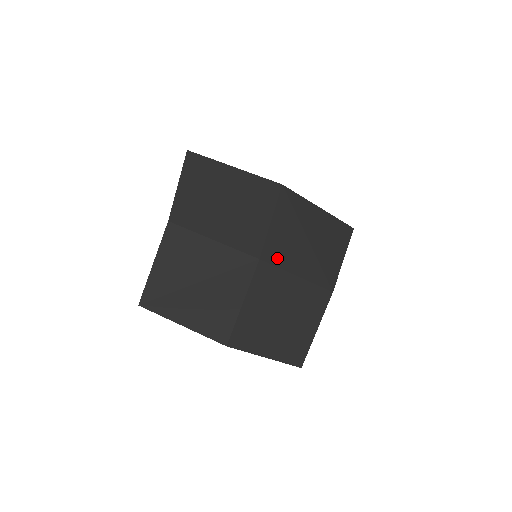
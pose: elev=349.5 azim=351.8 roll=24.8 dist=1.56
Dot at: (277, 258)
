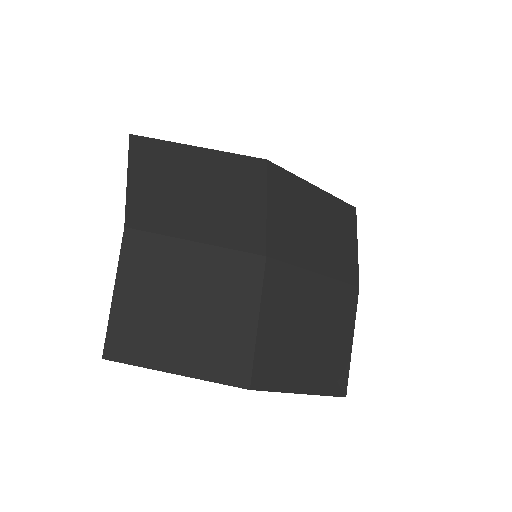
Dot at: (286, 252)
